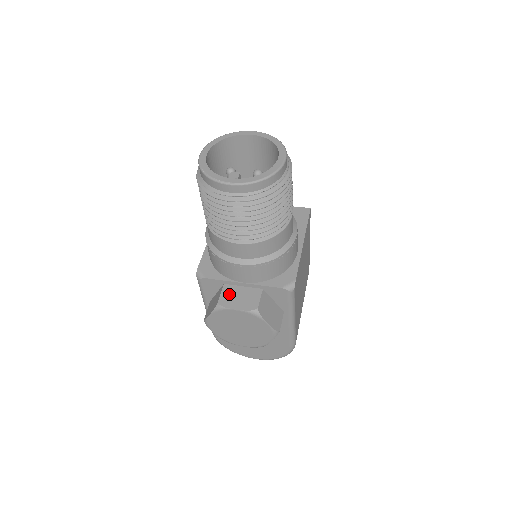
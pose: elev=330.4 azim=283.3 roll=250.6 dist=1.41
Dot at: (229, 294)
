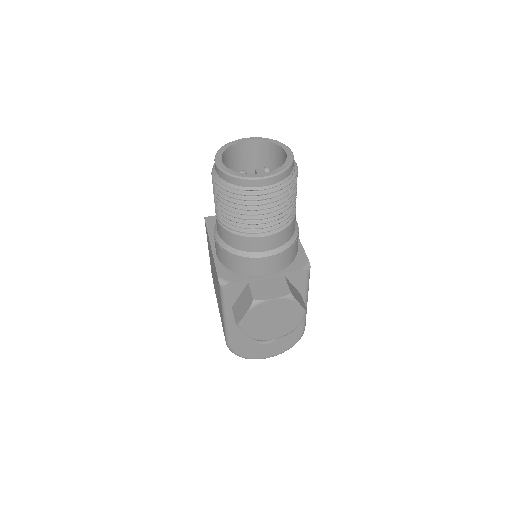
Dot at: (259, 289)
